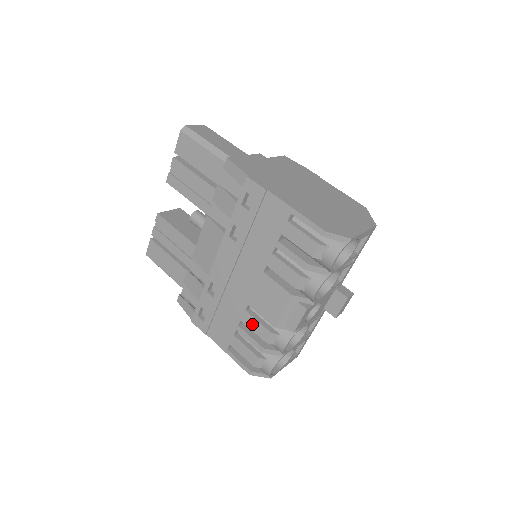
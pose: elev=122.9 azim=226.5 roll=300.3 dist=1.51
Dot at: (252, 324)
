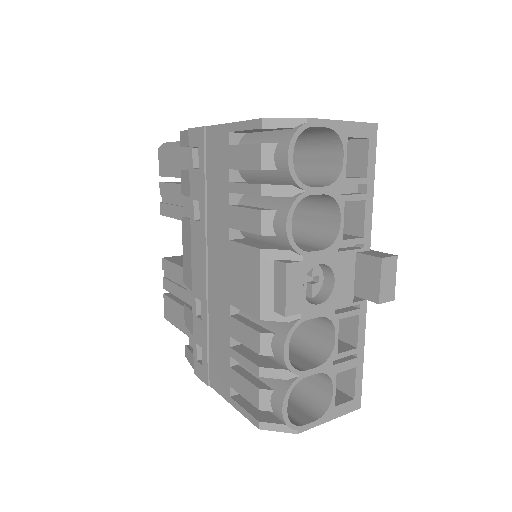
Dot at: (240, 333)
